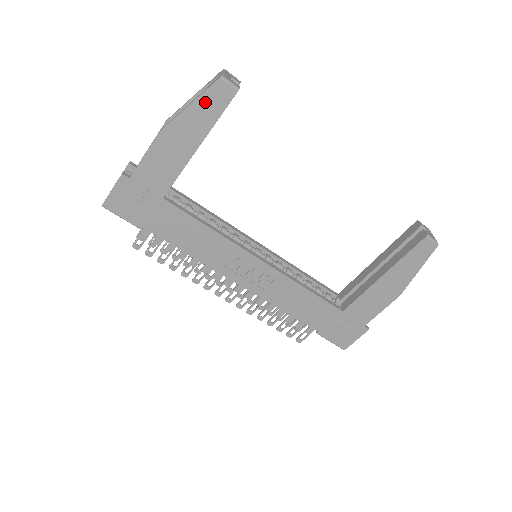
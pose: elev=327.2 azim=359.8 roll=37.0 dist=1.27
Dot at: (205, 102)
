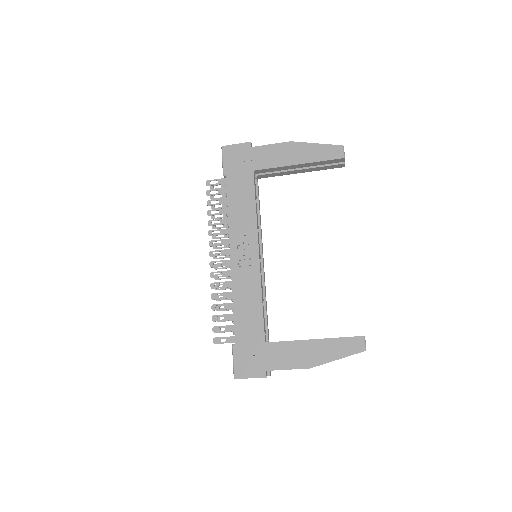
Dot at: (324, 149)
